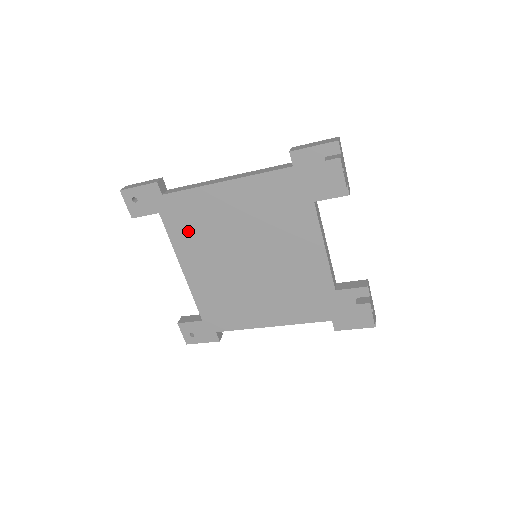
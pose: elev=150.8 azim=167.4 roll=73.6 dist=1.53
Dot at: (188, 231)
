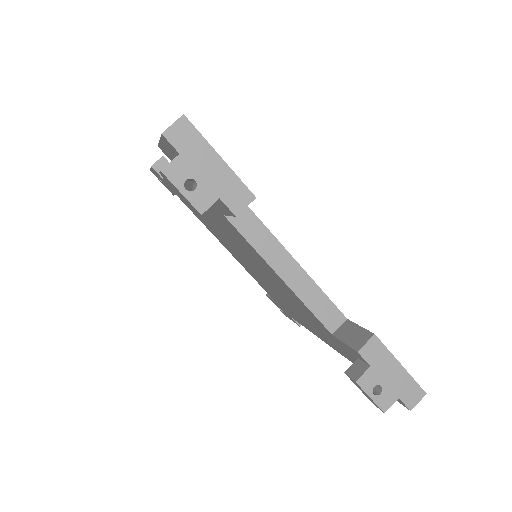
Dot at: (199, 216)
